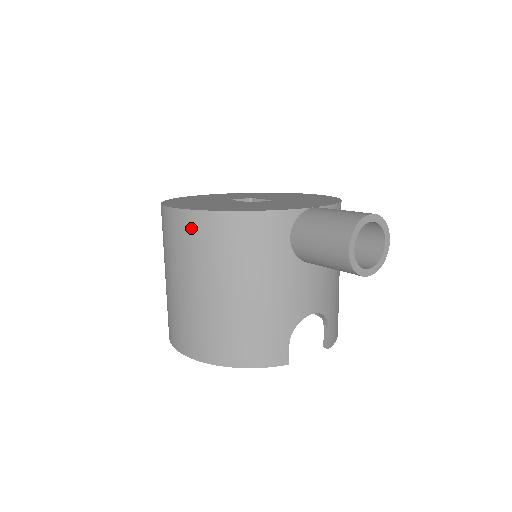
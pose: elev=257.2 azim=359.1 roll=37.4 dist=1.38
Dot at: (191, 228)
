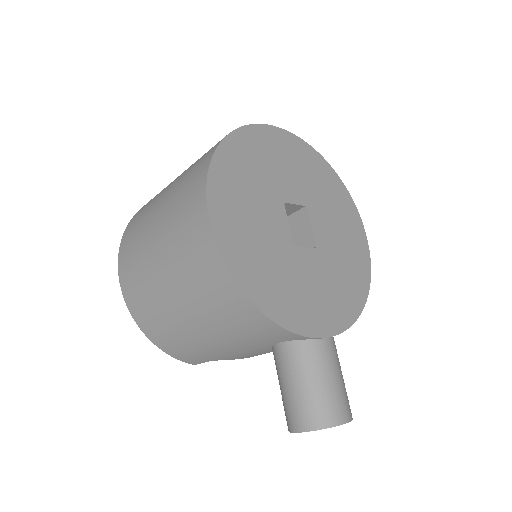
Dot at: (207, 262)
